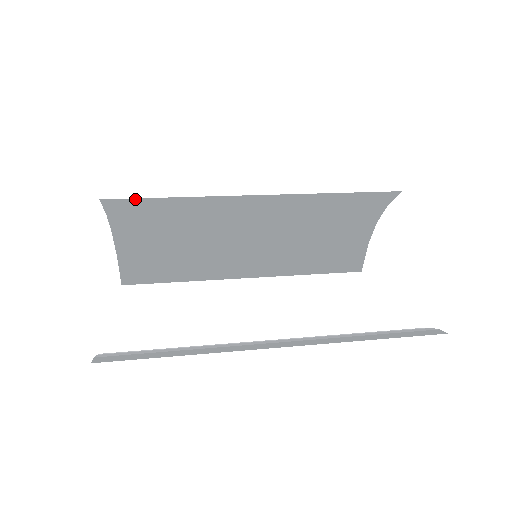
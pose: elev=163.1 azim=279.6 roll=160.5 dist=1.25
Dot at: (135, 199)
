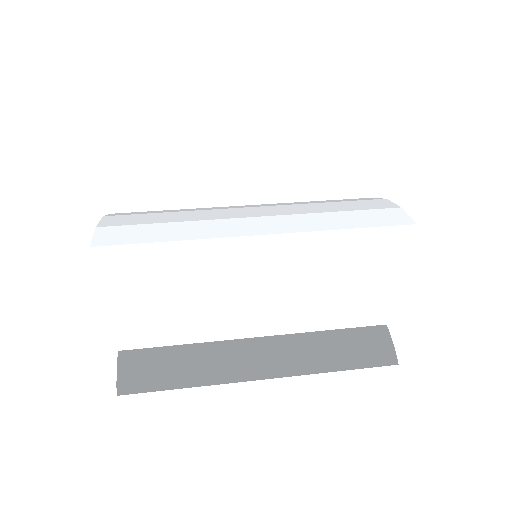
Dot at: (125, 271)
